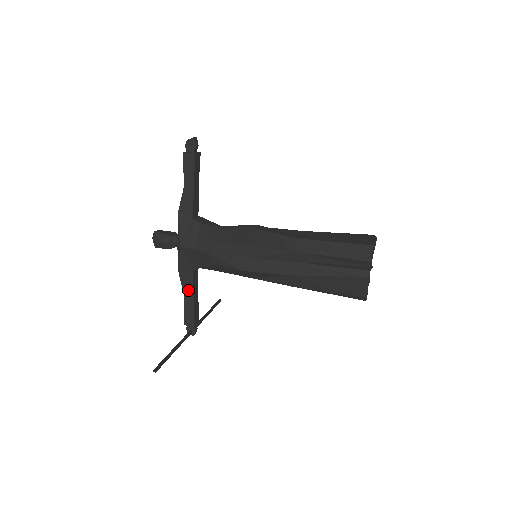
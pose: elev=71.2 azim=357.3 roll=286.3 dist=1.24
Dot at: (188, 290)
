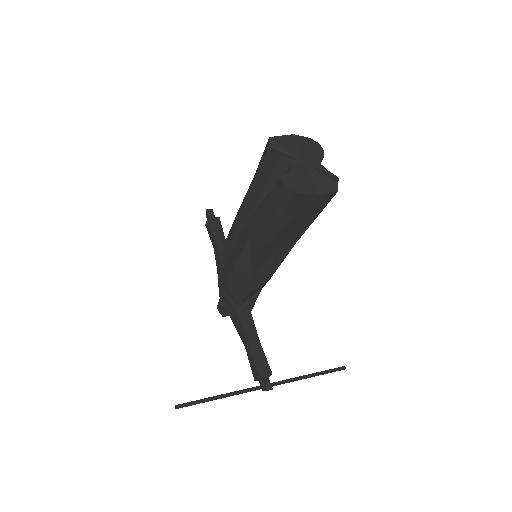
Dot at: (243, 338)
